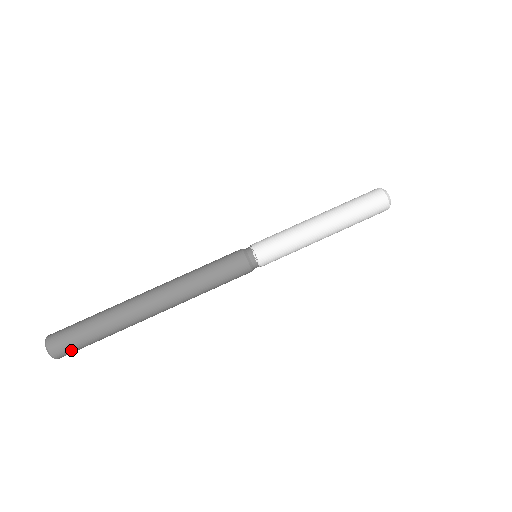
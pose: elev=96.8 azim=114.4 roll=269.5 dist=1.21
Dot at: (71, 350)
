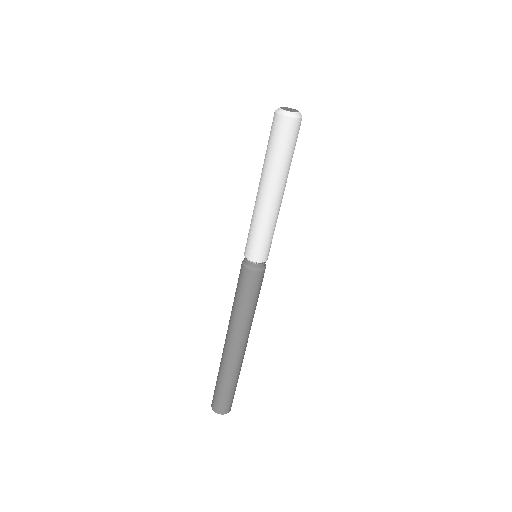
Dot at: (229, 403)
